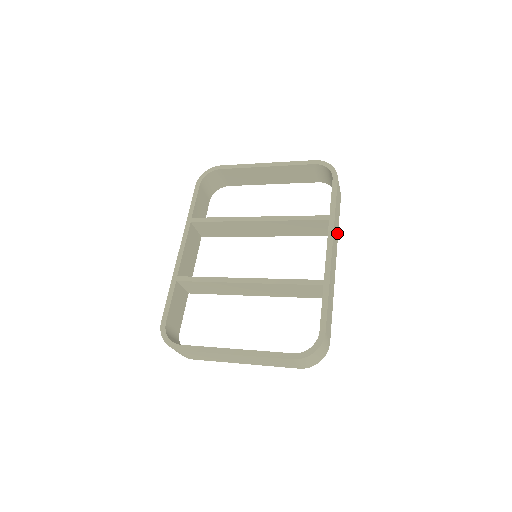
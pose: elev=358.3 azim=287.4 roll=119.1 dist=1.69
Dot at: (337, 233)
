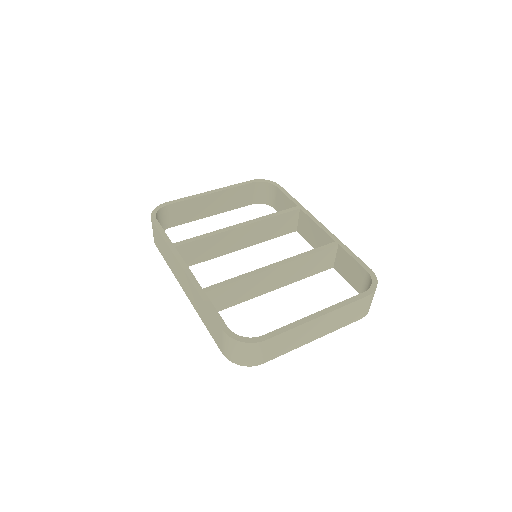
Dot at: occluded
